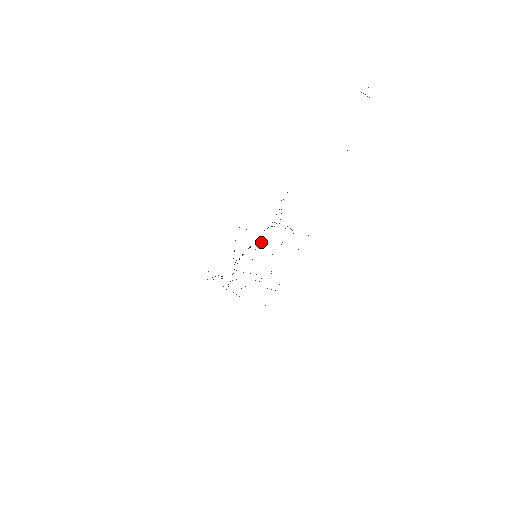
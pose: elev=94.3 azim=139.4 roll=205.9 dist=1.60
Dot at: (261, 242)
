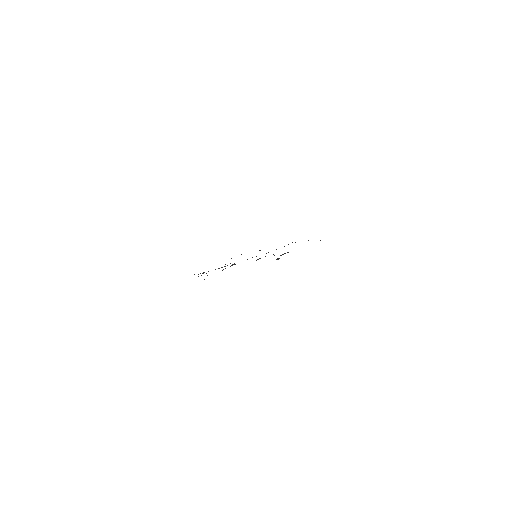
Dot at: occluded
